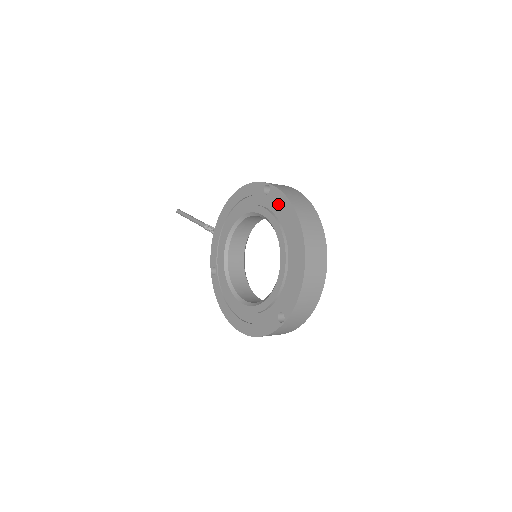
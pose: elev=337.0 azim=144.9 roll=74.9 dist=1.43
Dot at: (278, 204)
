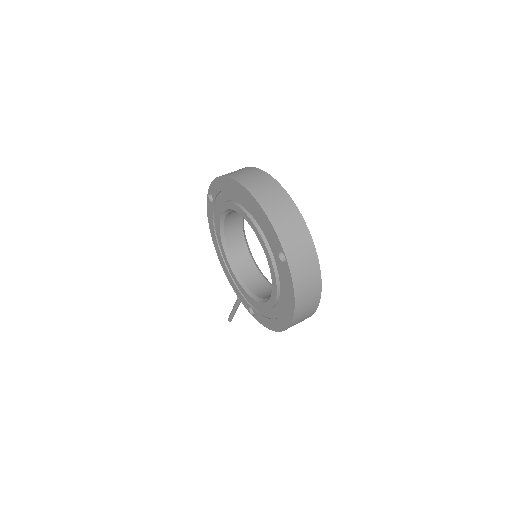
Dot at: (217, 192)
